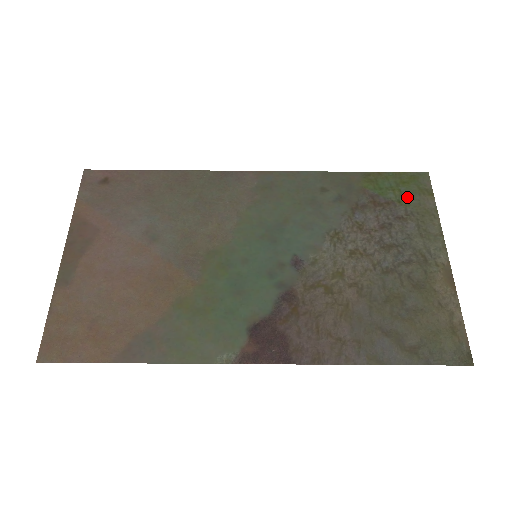
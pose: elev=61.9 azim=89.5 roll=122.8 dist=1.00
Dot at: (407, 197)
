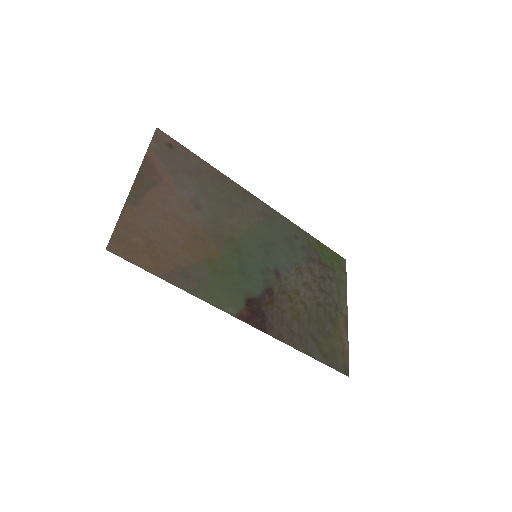
Dot at: (335, 268)
